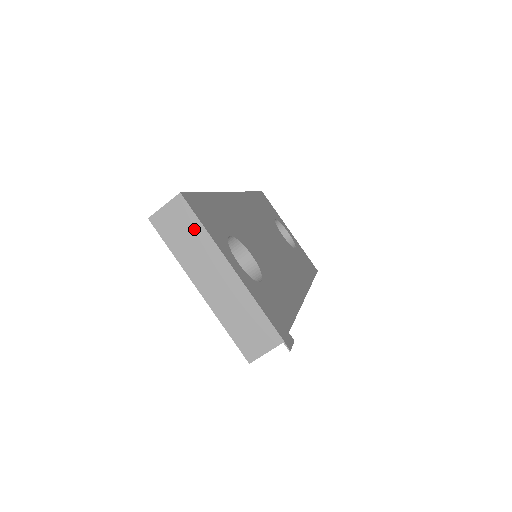
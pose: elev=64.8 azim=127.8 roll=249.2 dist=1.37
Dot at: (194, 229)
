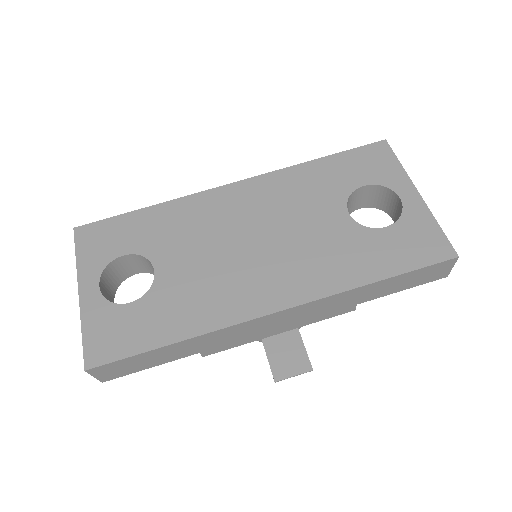
Dot at: occluded
